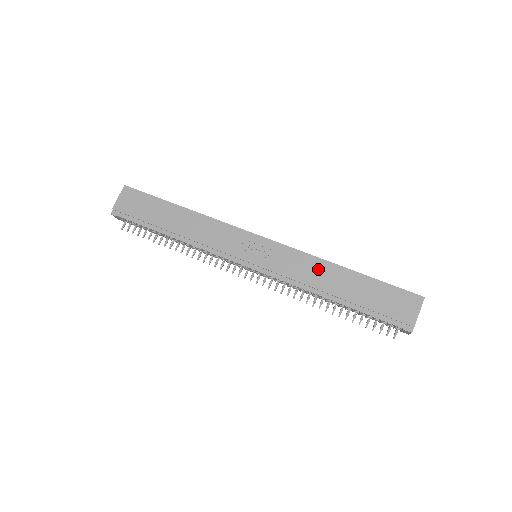
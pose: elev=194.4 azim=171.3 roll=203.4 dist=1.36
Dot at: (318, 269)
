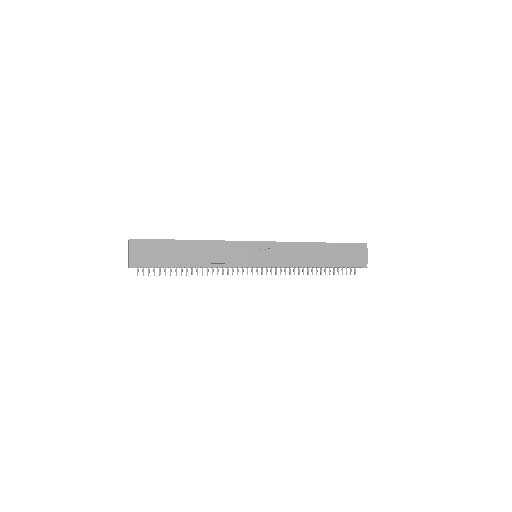
Dot at: (303, 250)
